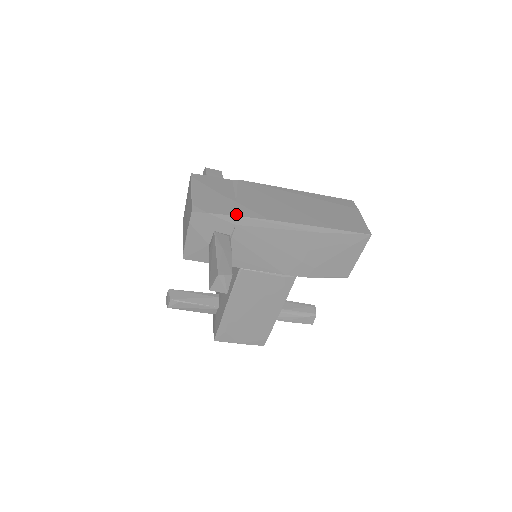
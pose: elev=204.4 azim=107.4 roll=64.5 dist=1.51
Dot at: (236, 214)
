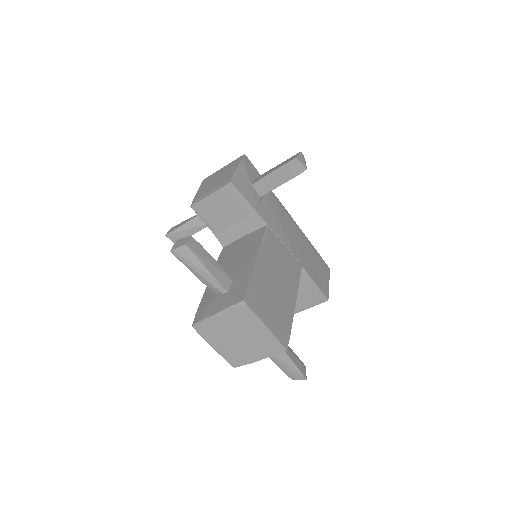
Dot at: occluded
